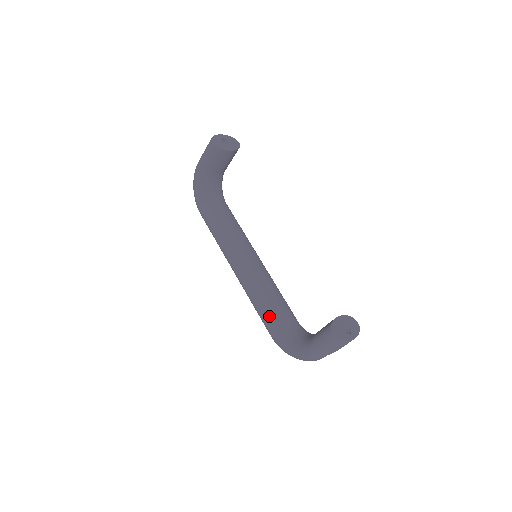
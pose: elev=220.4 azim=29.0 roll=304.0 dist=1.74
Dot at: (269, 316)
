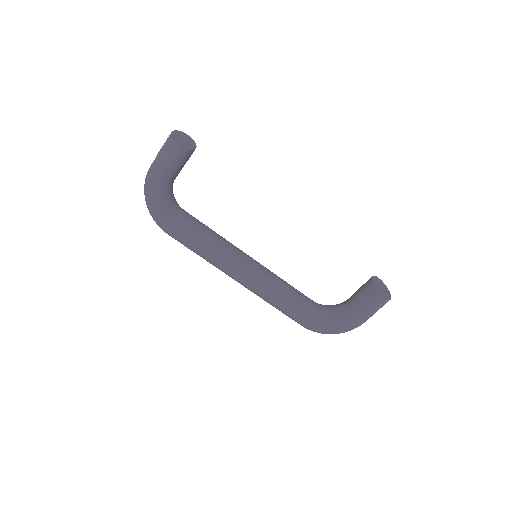
Dot at: (298, 309)
